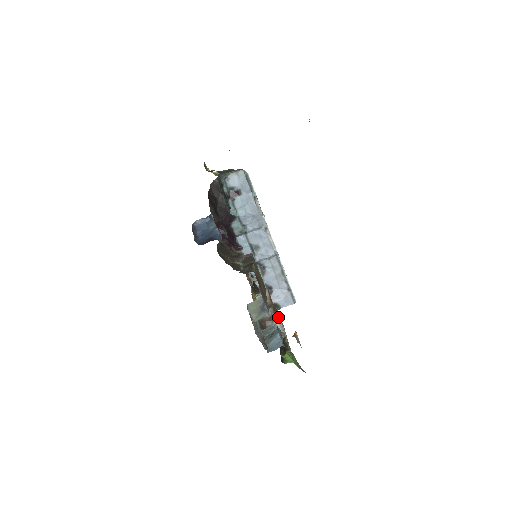
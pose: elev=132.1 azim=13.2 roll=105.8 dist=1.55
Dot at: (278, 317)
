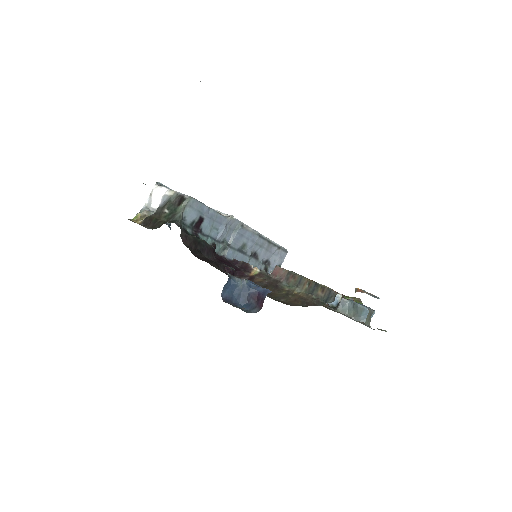
Dot at: occluded
